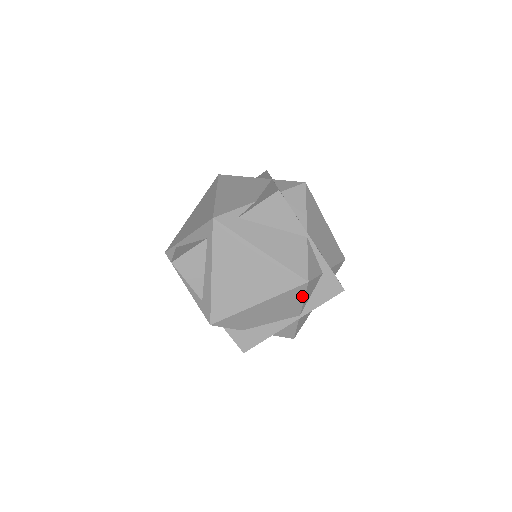
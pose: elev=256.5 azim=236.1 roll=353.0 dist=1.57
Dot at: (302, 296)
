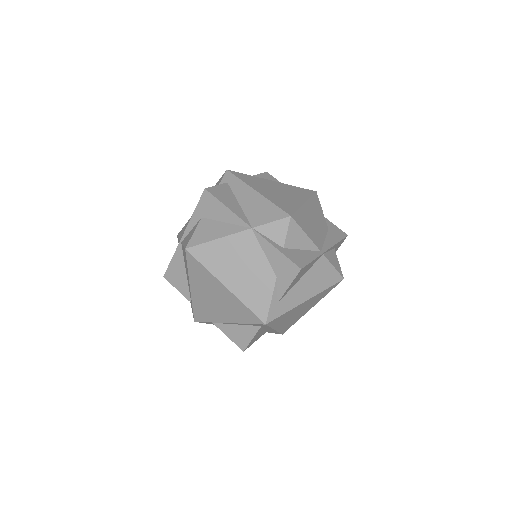
Dot at: occluded
